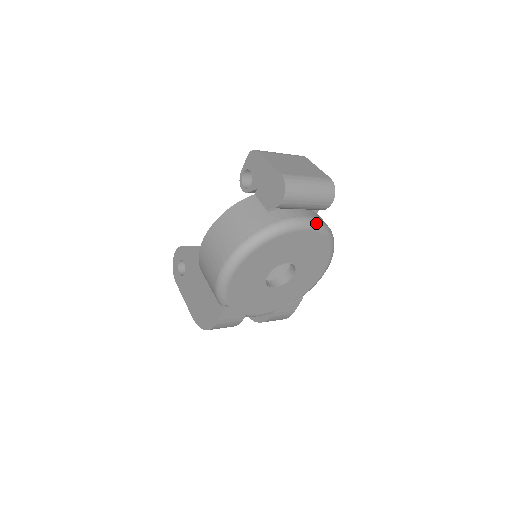
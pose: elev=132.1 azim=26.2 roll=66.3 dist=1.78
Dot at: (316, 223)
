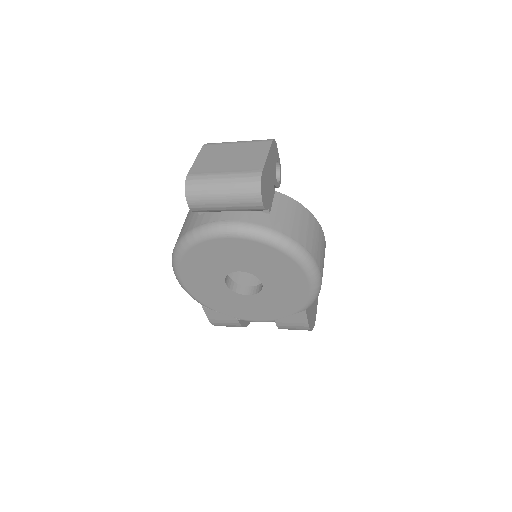
Dot at: (243, 229)
